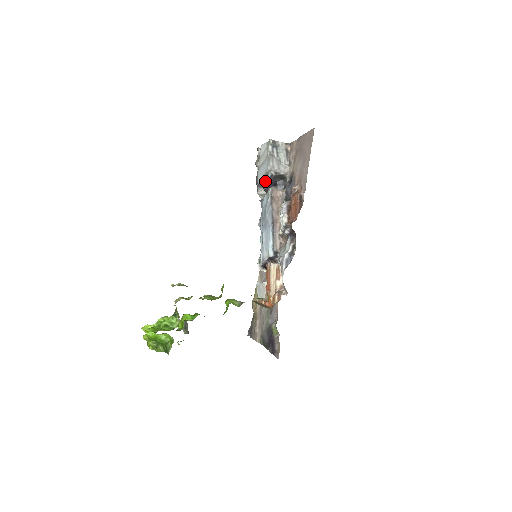
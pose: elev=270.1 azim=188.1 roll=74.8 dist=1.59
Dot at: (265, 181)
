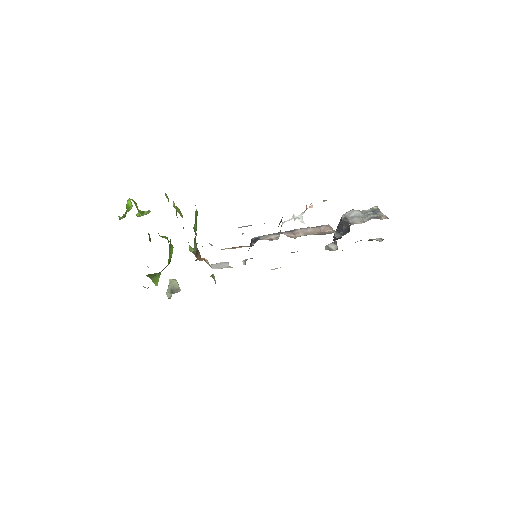
Dot at: (337, 230)
